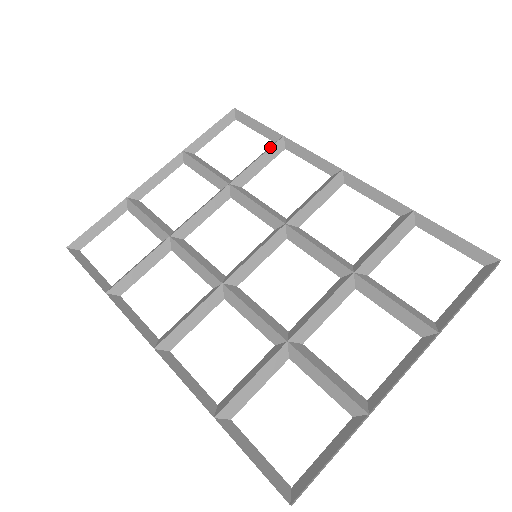
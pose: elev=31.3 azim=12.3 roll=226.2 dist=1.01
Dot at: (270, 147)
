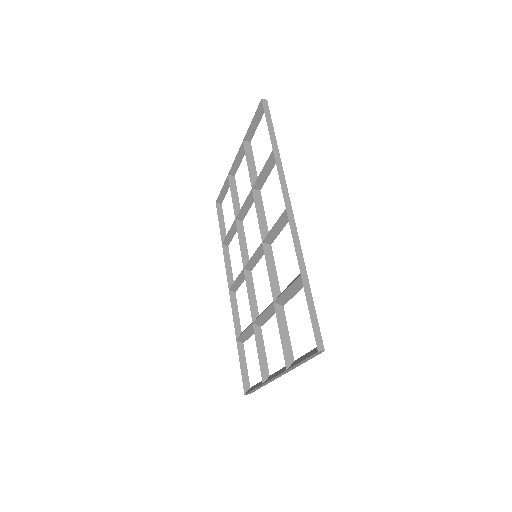
Dot at: (267, 160)
